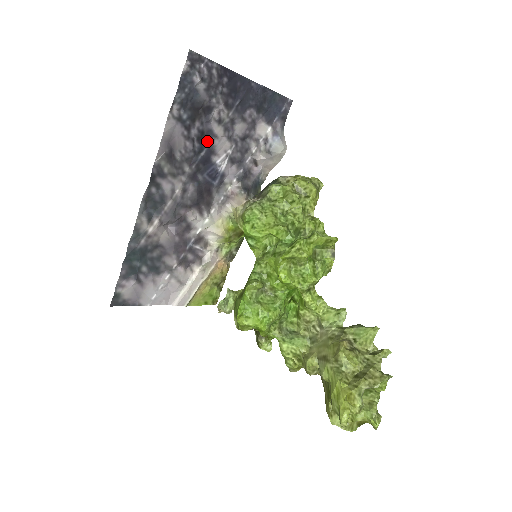
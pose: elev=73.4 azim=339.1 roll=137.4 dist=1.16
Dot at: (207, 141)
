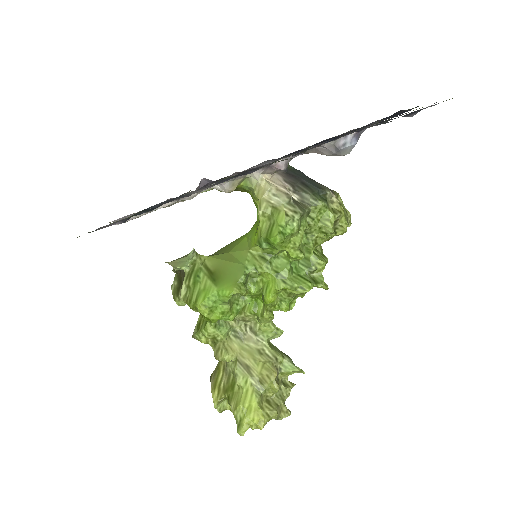
Dot at: (331, 140)
